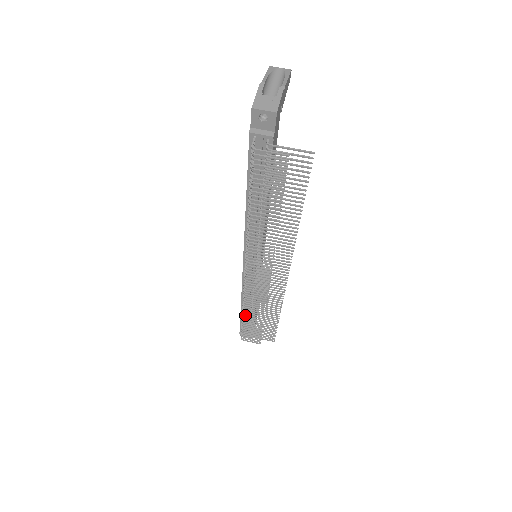
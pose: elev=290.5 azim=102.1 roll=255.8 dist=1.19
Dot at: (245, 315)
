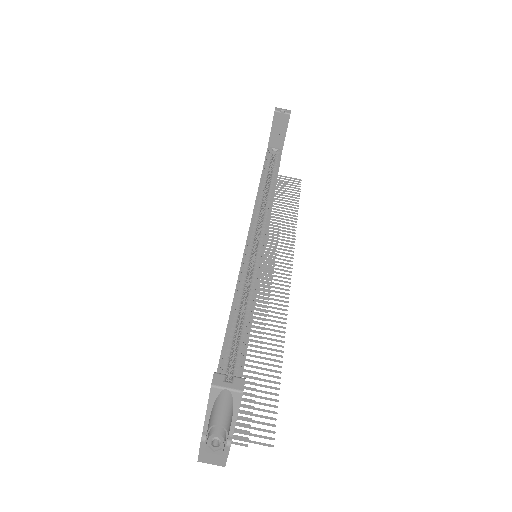
Dot at: occluded
